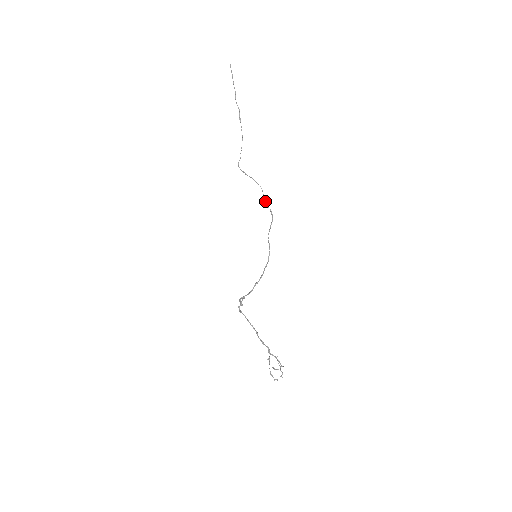
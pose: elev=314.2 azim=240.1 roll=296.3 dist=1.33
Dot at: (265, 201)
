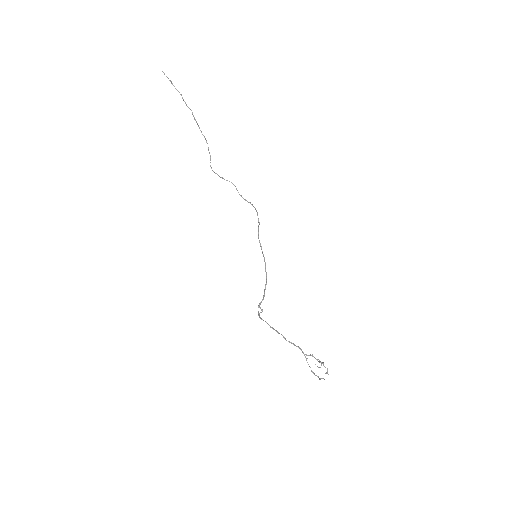
Dot at: (241, 196)
